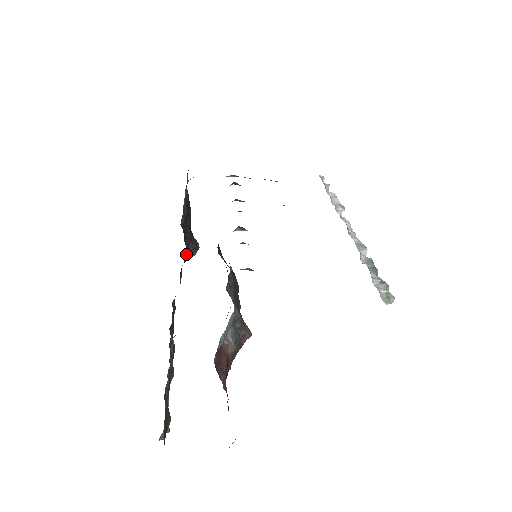
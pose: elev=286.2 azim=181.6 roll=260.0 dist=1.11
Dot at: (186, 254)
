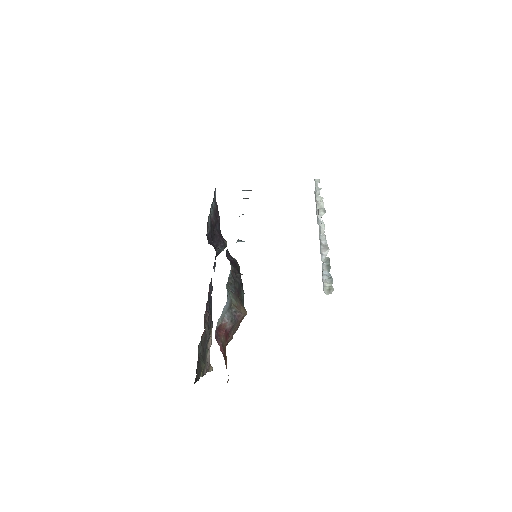
Dot at: (216, 251)
